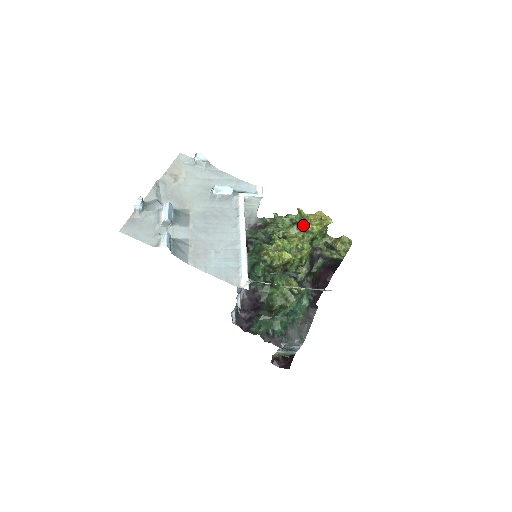
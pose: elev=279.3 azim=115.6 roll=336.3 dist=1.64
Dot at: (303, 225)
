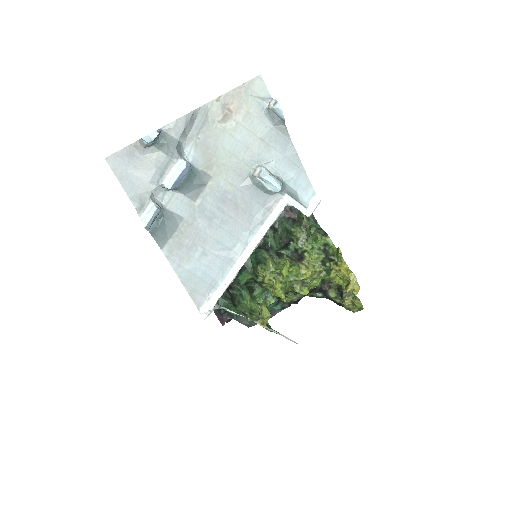
Dot at: (331, 262)
